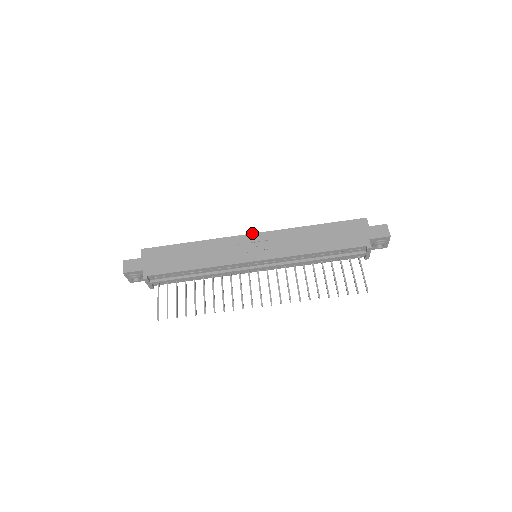
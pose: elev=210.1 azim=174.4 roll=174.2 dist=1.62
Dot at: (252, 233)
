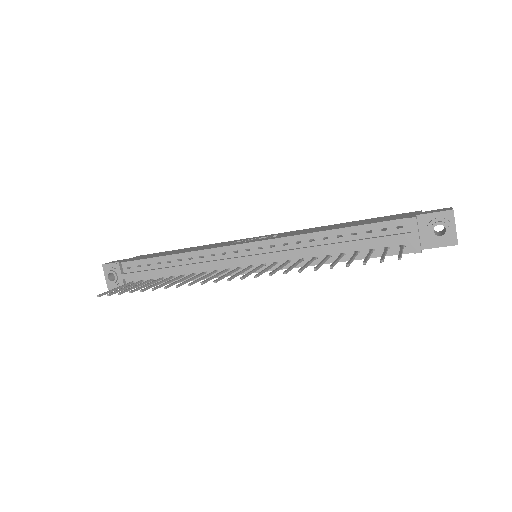
Dot at: (261, 236)
